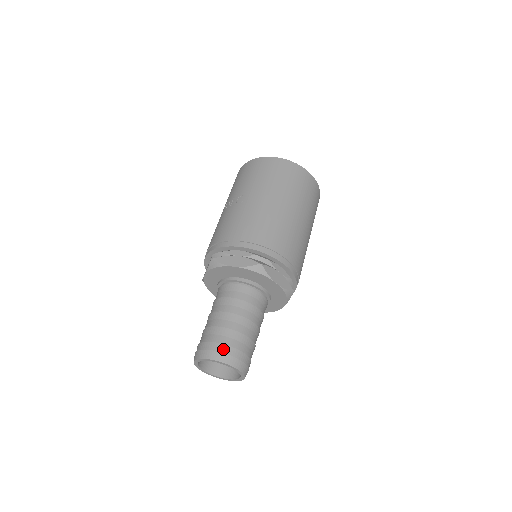
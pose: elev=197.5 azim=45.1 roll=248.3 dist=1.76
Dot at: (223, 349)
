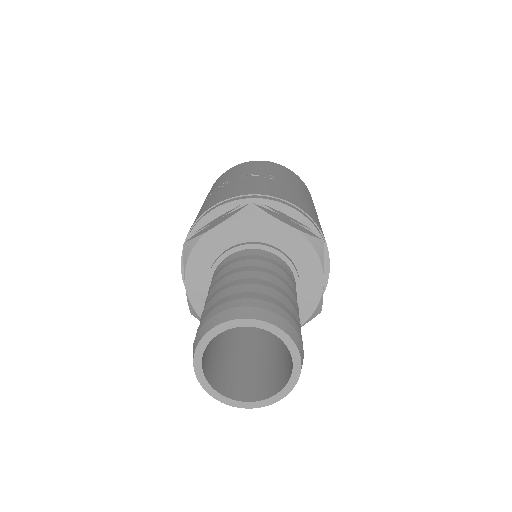
Dot at: (288, 318)
